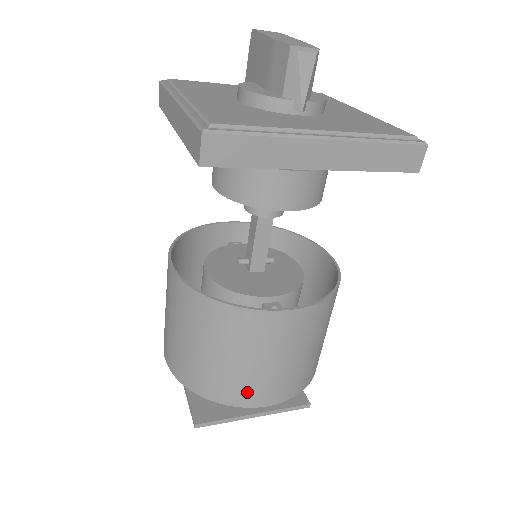
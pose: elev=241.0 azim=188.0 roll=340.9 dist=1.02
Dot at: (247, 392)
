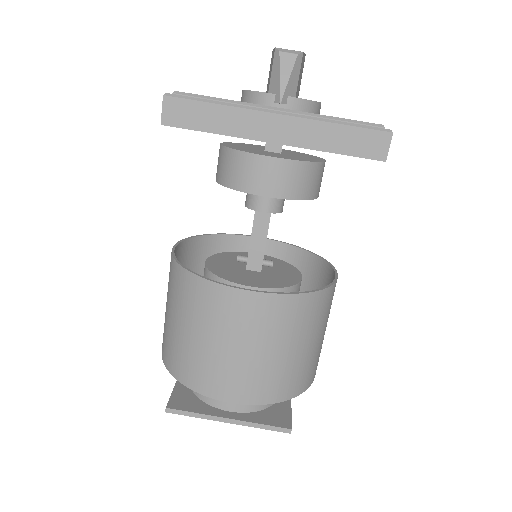
Dot at: (210, 378)
